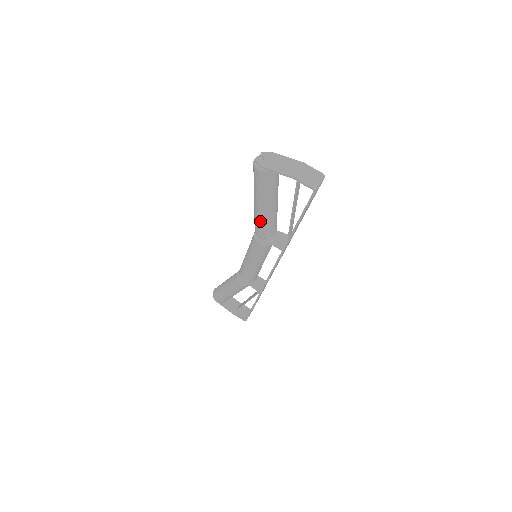
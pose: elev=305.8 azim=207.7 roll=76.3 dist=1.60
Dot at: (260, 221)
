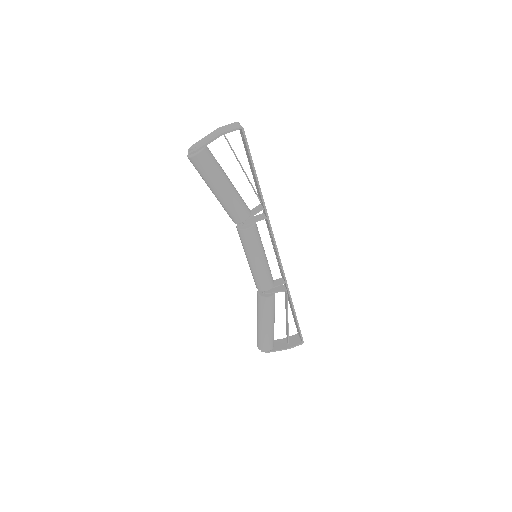
Dot at: (232, 204)
